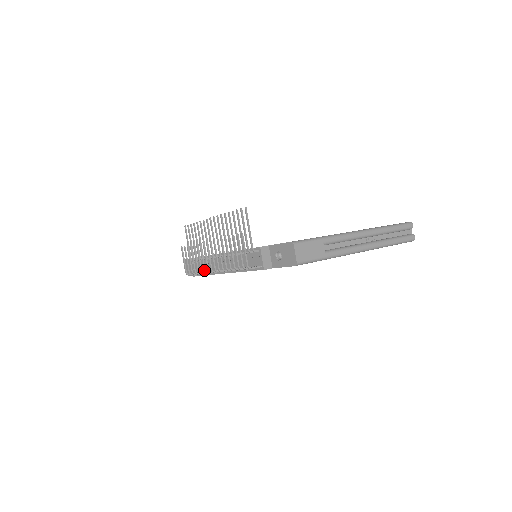
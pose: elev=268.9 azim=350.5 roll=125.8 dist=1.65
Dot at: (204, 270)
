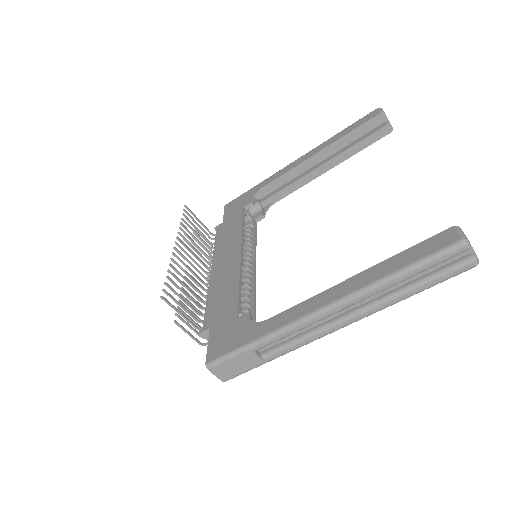
Dot at: occluded
